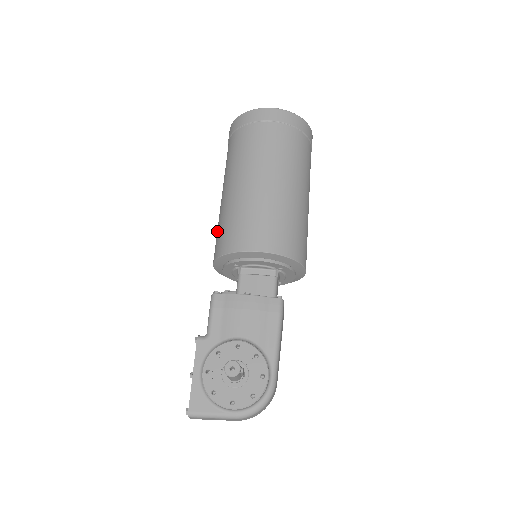
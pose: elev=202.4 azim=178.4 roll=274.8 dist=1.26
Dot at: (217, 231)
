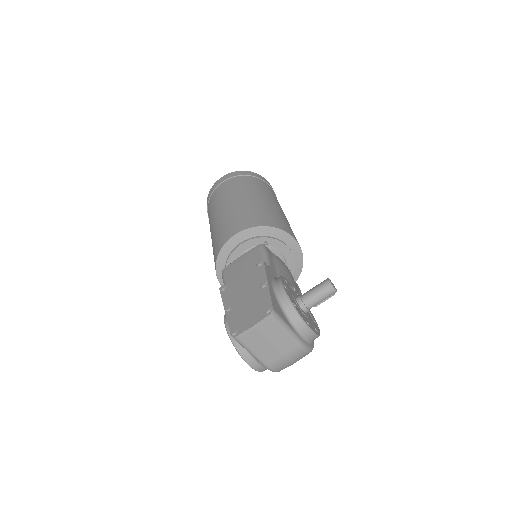
Dot at: (241, 215)
